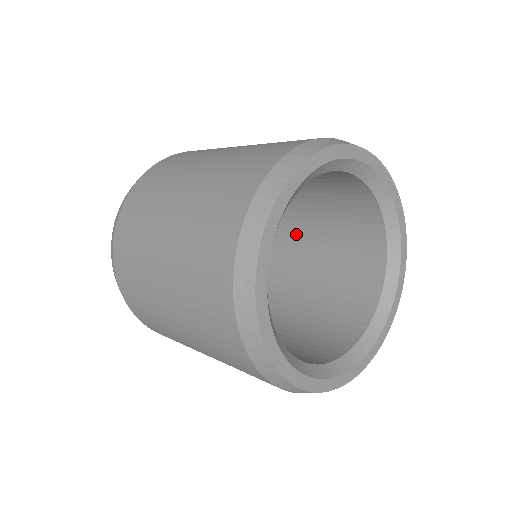
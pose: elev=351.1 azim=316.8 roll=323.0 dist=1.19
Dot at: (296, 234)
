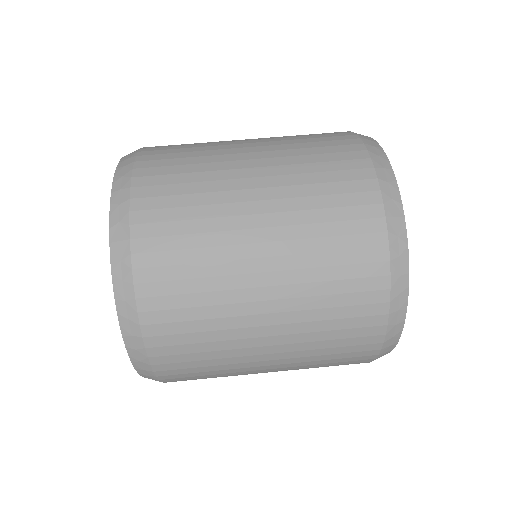
Dot at: occluded
